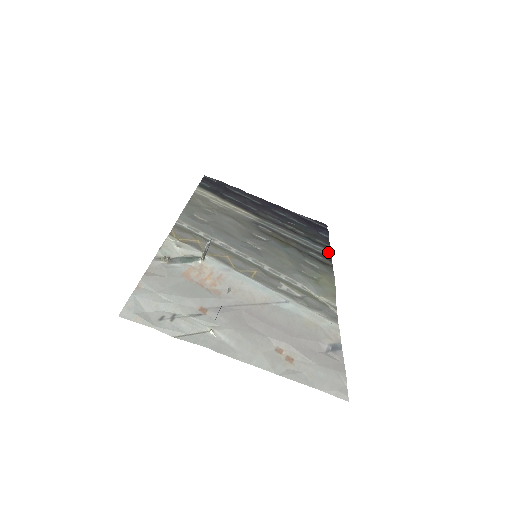
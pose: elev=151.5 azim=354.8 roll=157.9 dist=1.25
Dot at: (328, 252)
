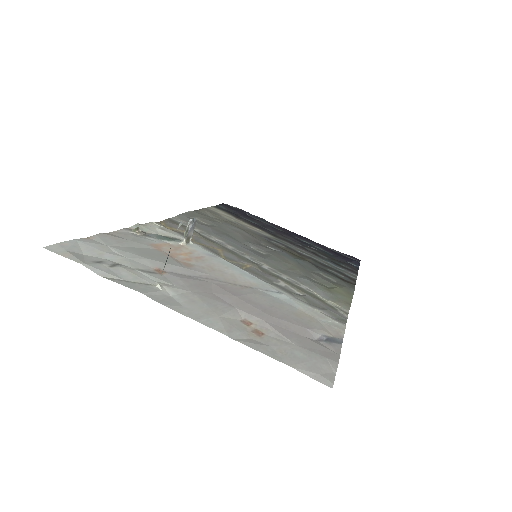
Dot at: (353, 274)
